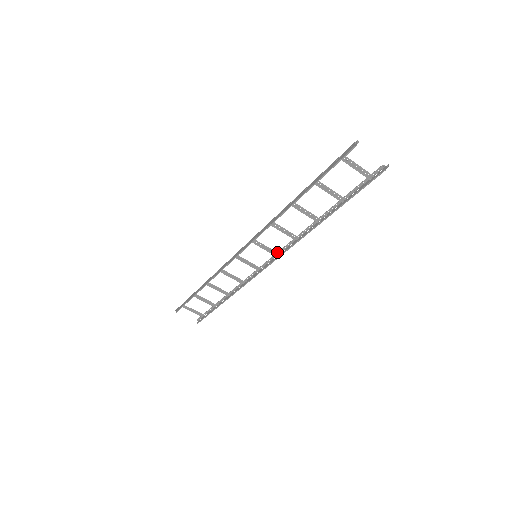
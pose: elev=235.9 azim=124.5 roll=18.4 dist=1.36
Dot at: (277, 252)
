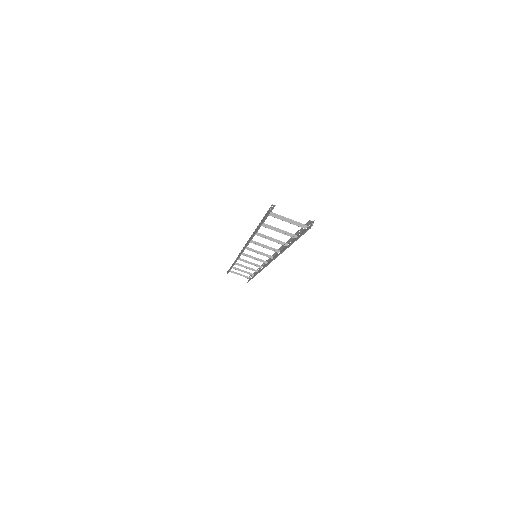
Dot at: occluded
